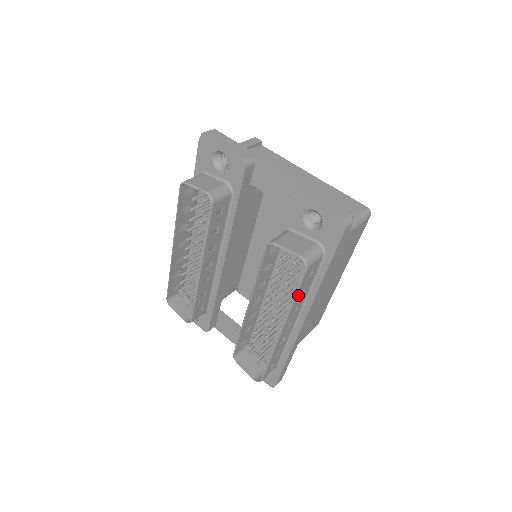
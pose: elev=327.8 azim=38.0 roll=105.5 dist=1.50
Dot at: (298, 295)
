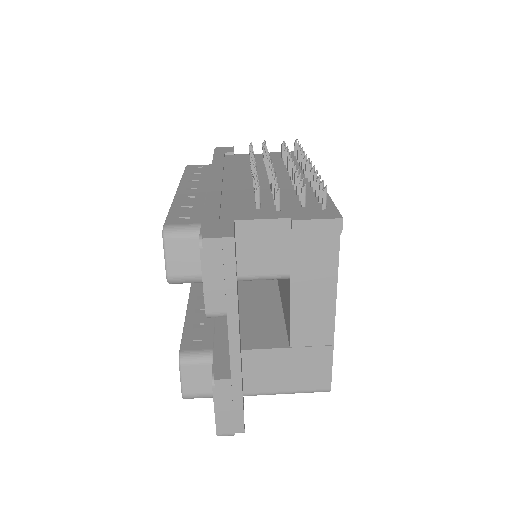
Dot at: occluded
